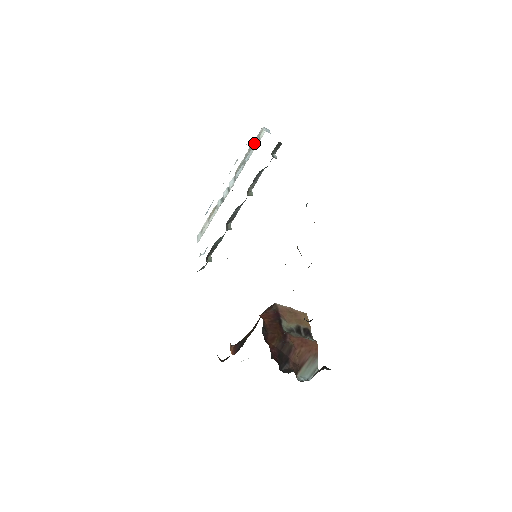
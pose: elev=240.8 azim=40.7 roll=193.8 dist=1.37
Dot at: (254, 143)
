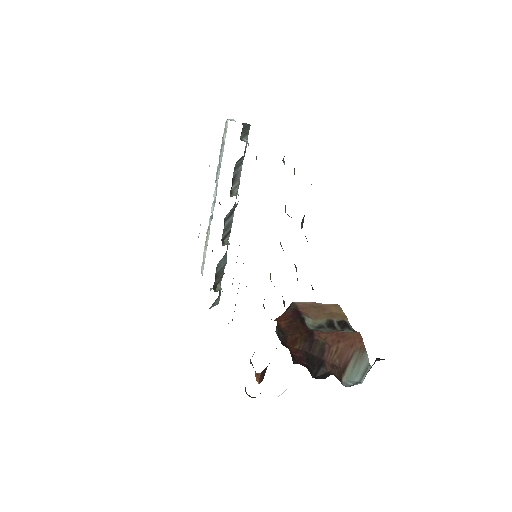
Dot at: (223, 140)
